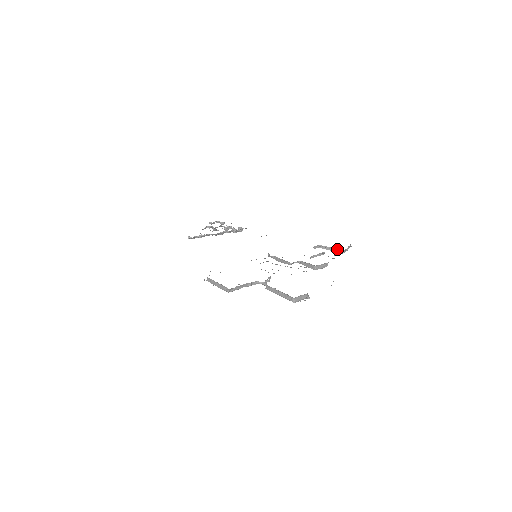
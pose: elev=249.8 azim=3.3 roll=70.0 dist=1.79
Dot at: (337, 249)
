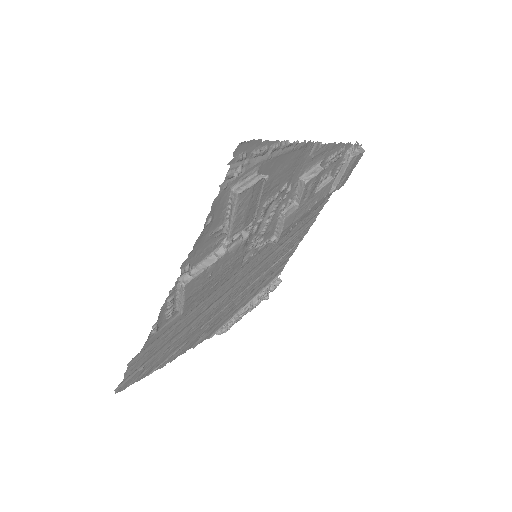
Dot at: (344, 162)
